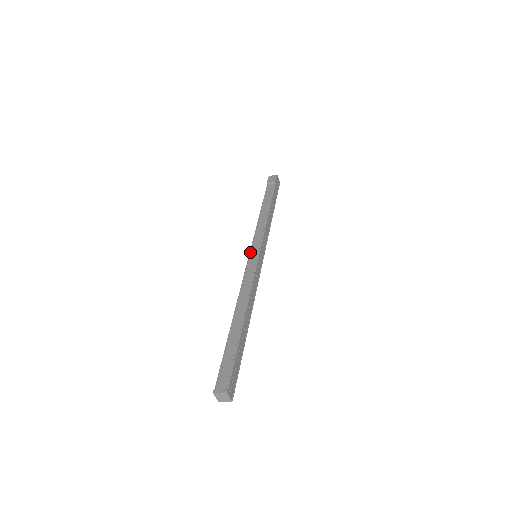
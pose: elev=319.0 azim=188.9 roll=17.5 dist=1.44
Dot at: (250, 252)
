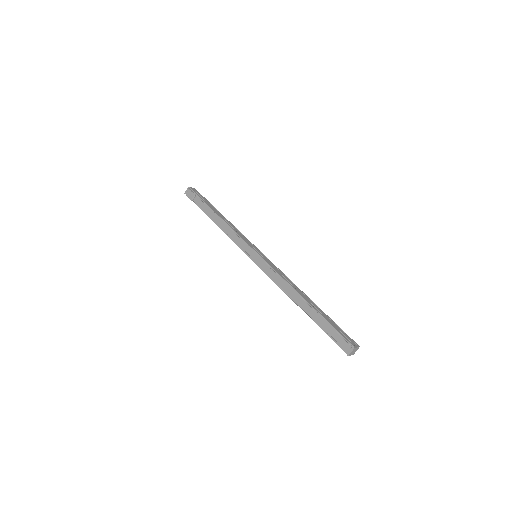
Dot at: (250, 258)
